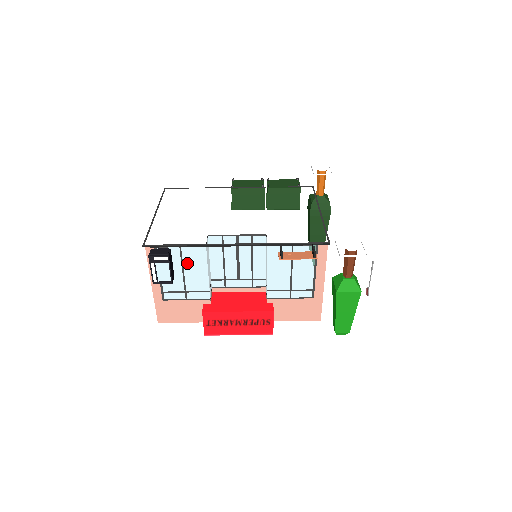
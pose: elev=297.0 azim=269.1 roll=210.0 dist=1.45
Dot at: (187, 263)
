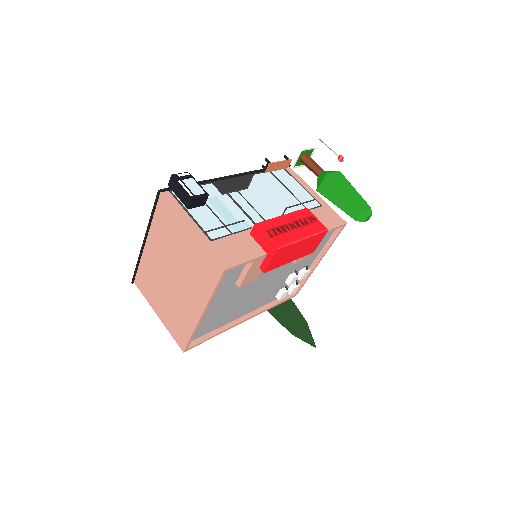
Dot at: (207, 200)
